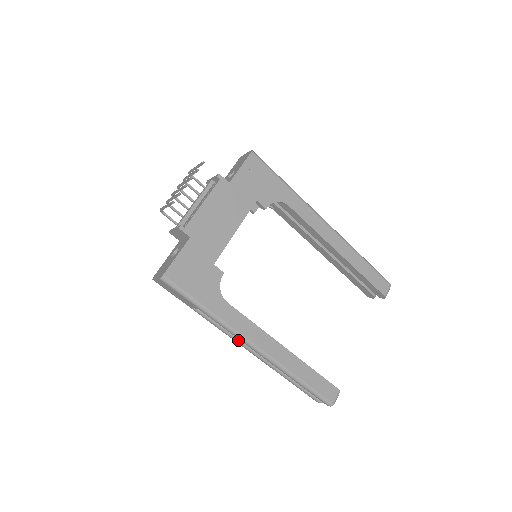
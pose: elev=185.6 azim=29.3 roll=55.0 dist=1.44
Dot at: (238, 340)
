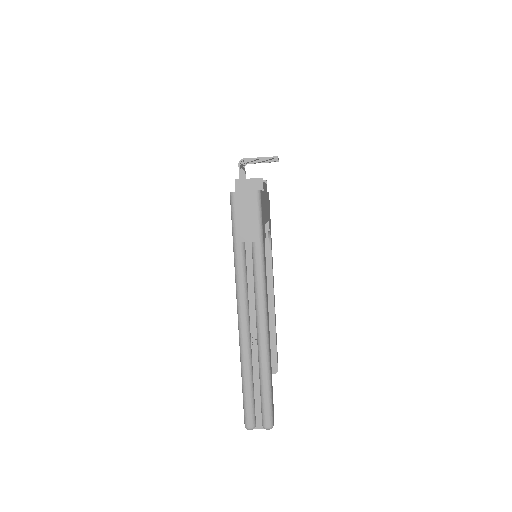
Dot at: (247, 303)
